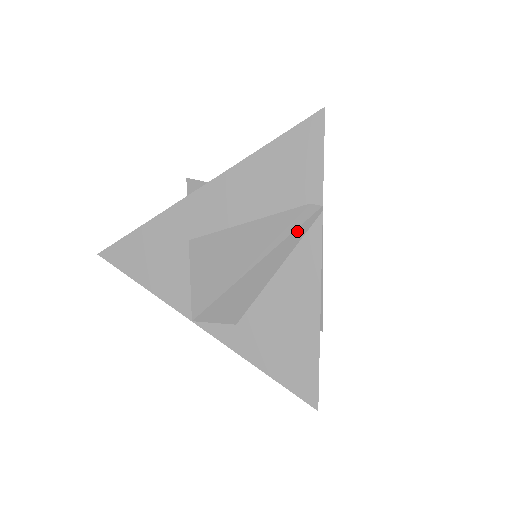
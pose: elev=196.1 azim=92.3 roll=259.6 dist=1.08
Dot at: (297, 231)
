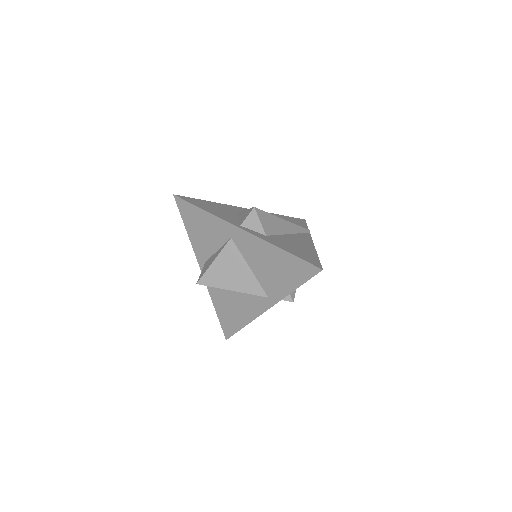
Dot at: (300, 228)
